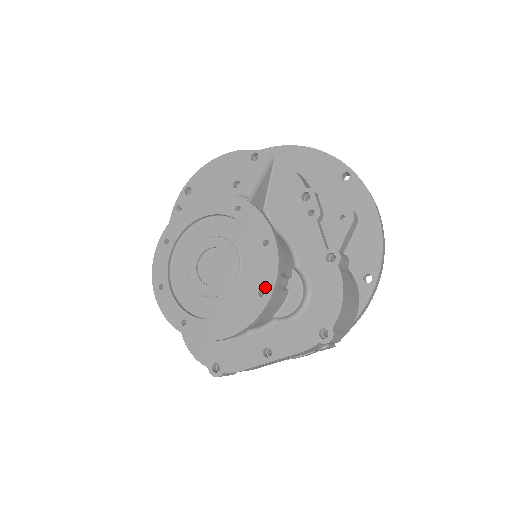
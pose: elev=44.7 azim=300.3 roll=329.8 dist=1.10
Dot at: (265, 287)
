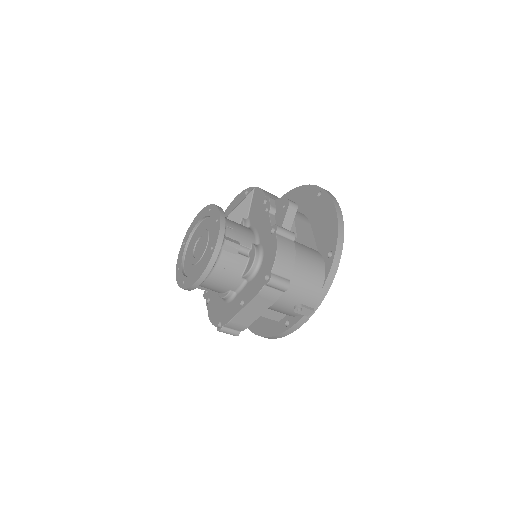
Dot at: (213, 244)
